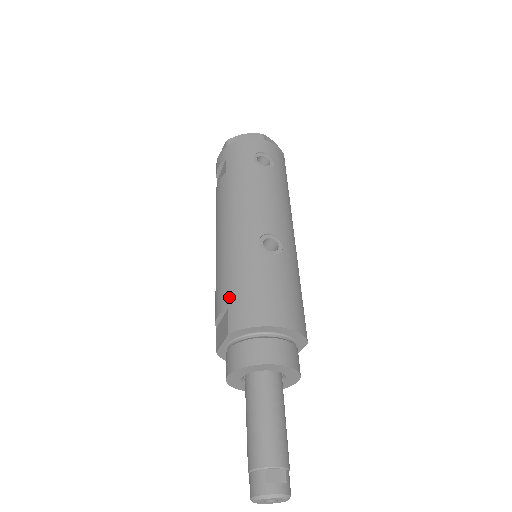
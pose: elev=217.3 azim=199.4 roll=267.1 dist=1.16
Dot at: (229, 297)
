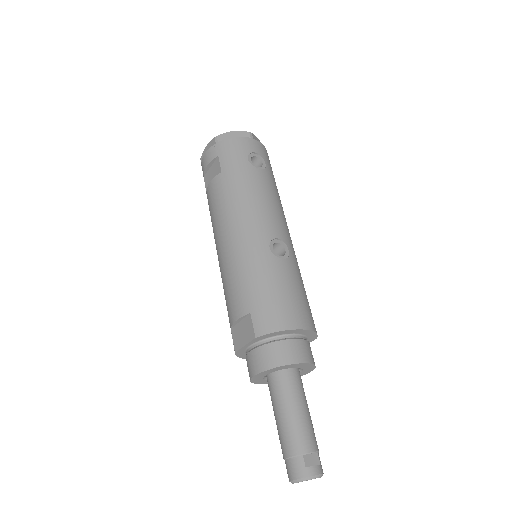
Dot at: (250, 302)
